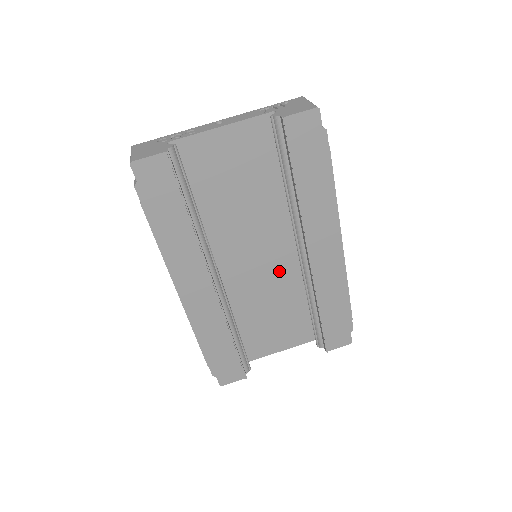
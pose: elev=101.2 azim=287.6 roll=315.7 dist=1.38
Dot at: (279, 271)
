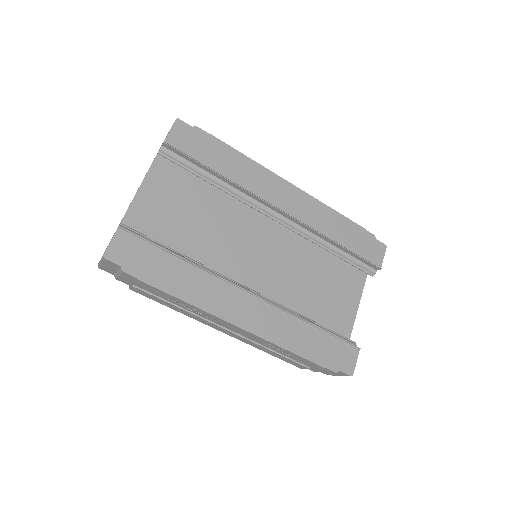
Dot at: (282, 250)
